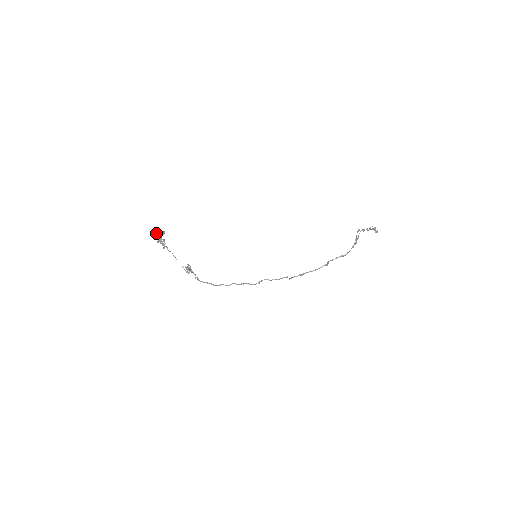
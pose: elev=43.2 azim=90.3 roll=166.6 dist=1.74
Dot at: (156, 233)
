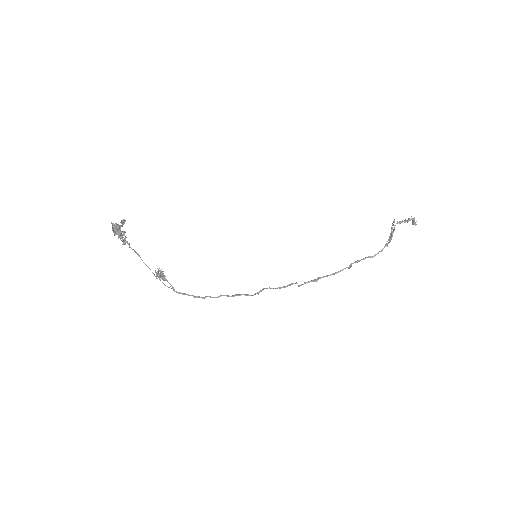
Dot at: (112, 223)
